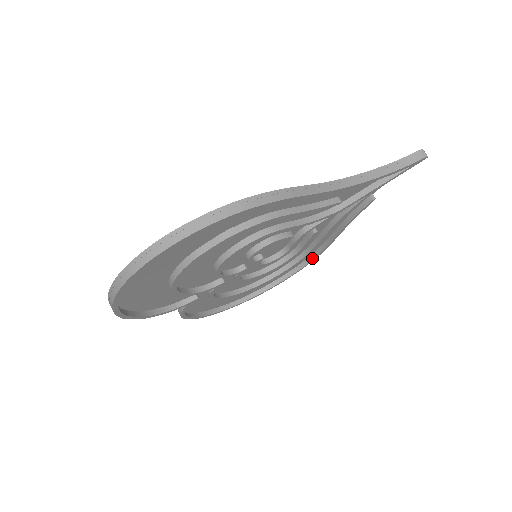
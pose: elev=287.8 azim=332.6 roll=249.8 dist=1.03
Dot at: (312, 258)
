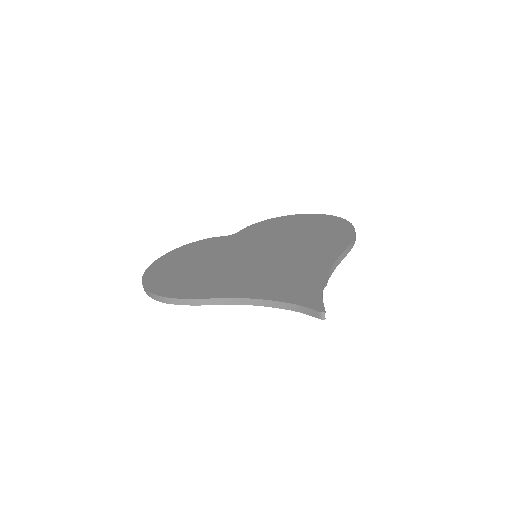
Dot at: occluded
